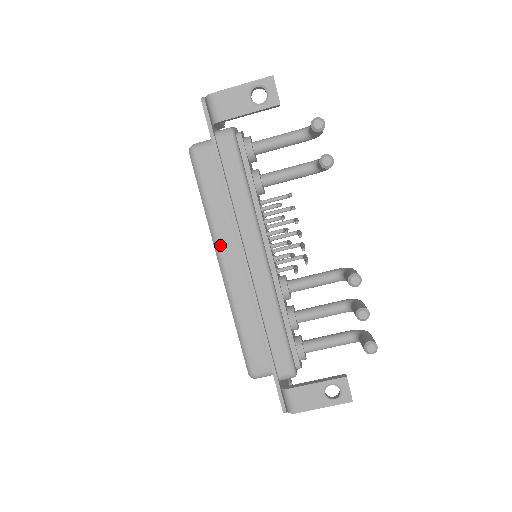
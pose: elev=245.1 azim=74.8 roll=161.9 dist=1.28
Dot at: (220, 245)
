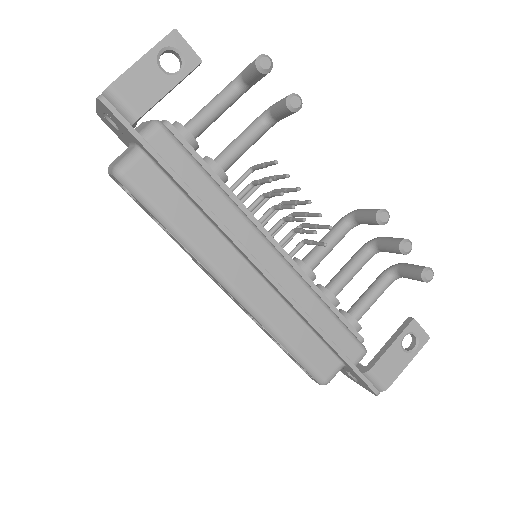
Dot at: (217, 267)
